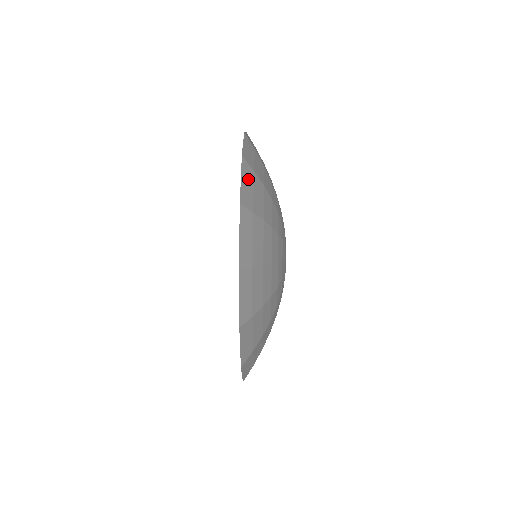
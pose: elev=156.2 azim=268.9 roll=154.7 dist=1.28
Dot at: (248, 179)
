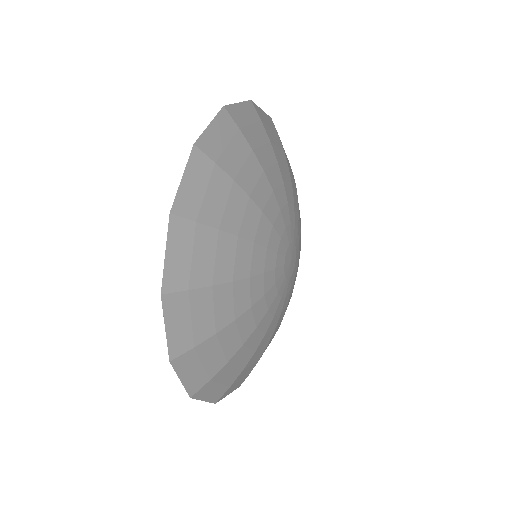
Dot at: (182, 244)
